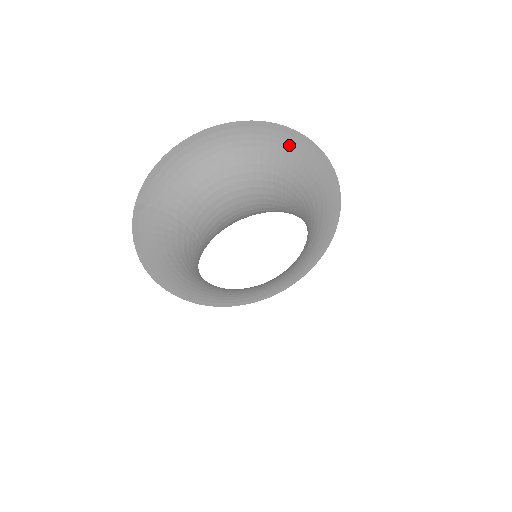
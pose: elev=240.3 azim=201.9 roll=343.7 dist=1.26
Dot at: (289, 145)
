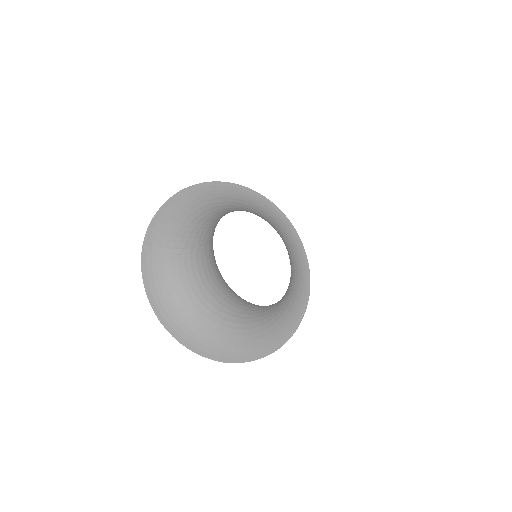
Dot at: (250, 199)
